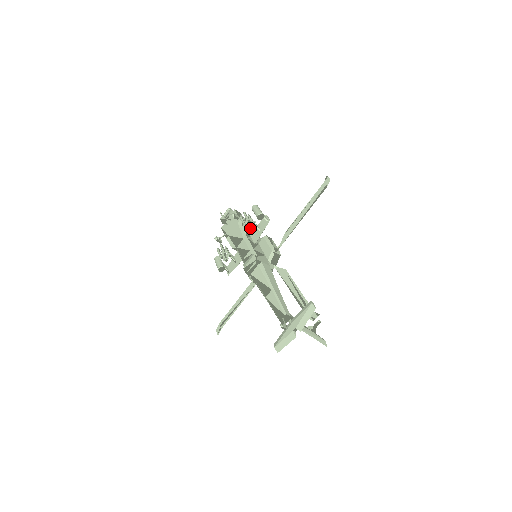
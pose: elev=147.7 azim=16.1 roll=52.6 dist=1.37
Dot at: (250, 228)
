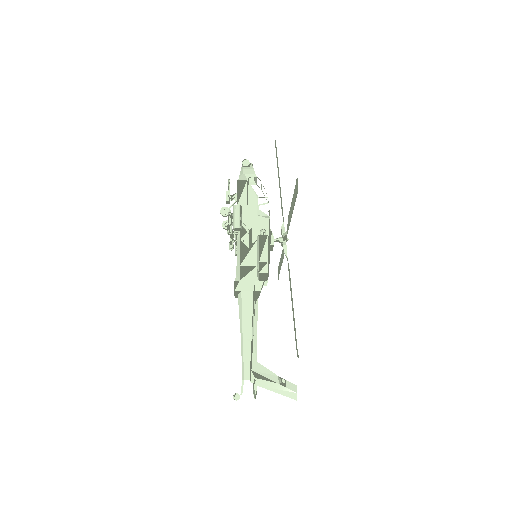
Dot at: (236, 234)
